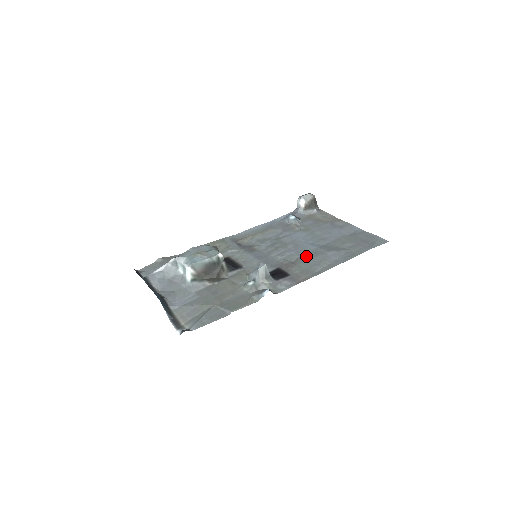
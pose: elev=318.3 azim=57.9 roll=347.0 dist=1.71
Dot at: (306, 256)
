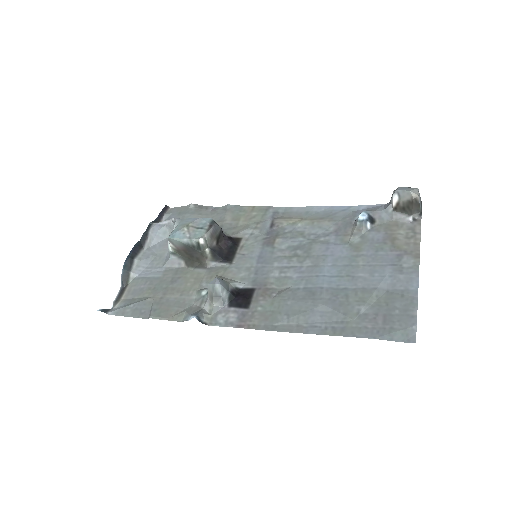
Dot at: (297, 292)
